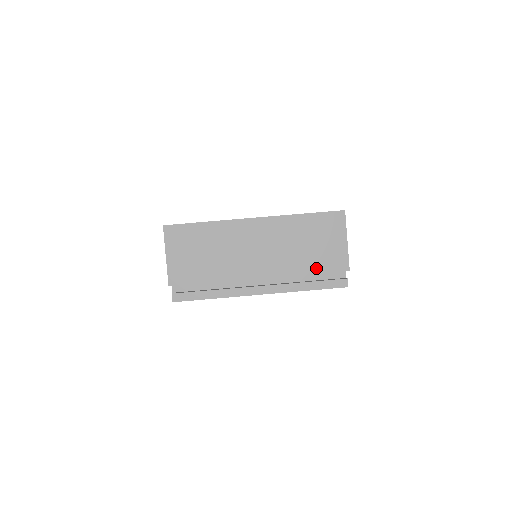
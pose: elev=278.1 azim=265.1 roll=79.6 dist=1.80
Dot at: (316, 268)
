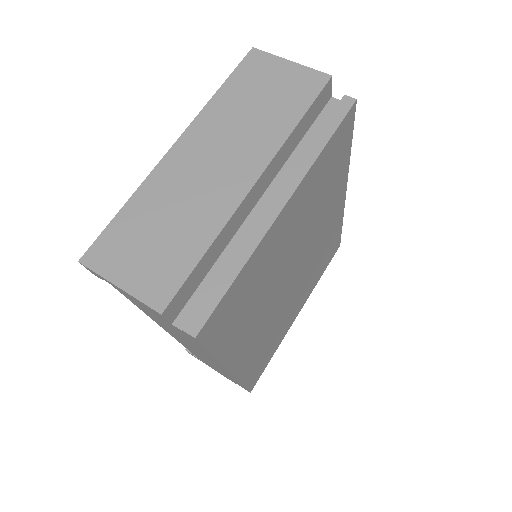
Dot at: (298, 110)
